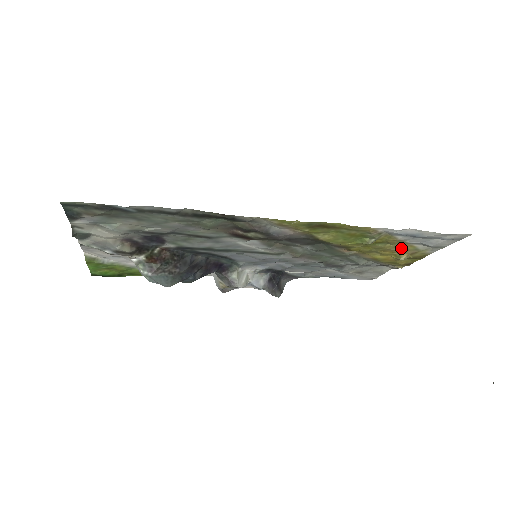
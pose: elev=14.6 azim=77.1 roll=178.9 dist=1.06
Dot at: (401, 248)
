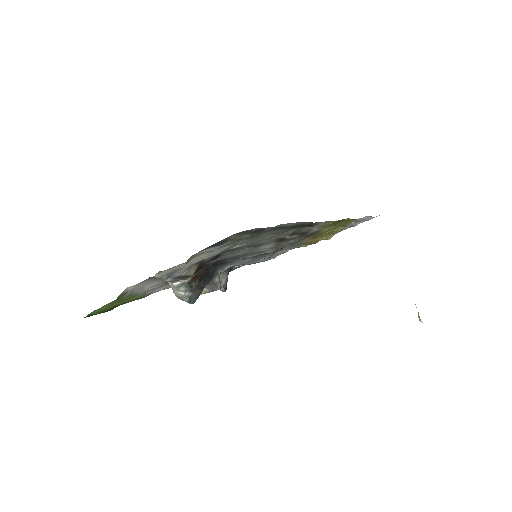
Dot at: occluded
